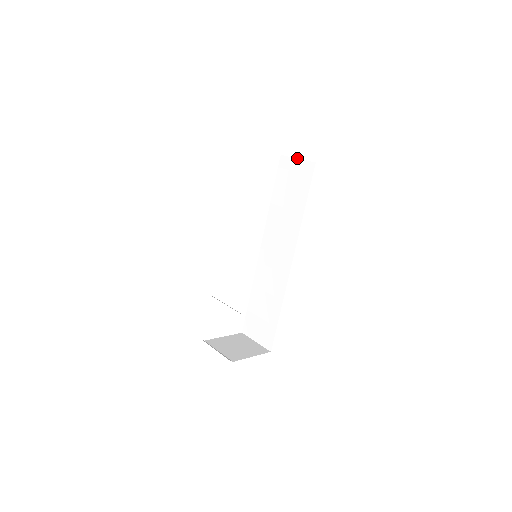
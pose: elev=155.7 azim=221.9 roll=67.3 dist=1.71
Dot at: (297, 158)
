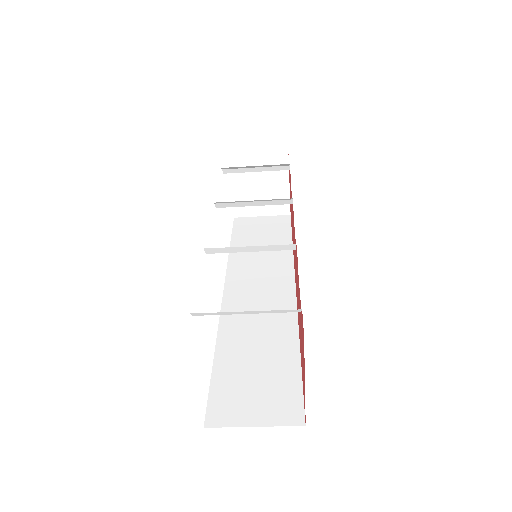
Dot at: (261, 216)
